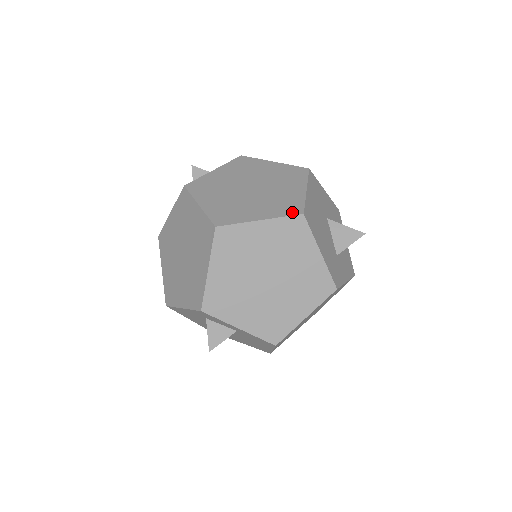
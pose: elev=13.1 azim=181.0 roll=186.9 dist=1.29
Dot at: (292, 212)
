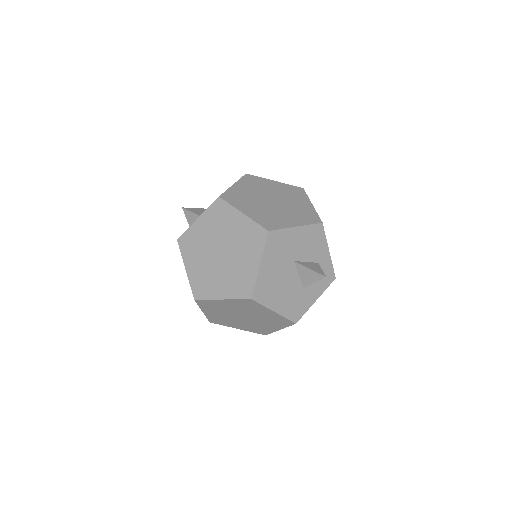
Dot at: (244, 295)
